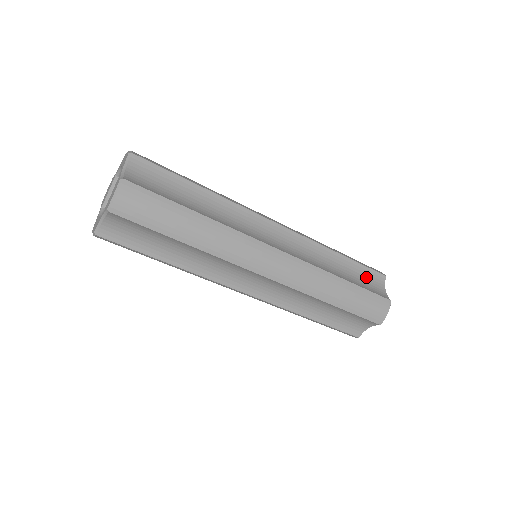
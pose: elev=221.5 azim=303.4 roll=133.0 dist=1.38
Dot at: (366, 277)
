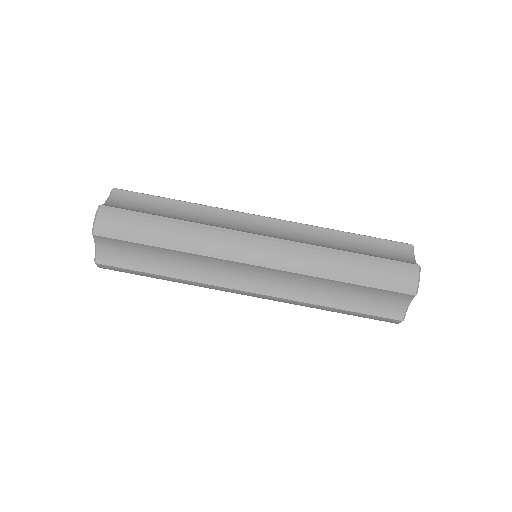
Dot at: (384, 249)
